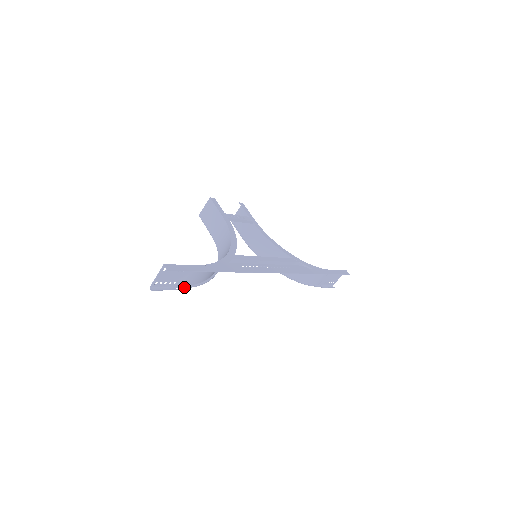
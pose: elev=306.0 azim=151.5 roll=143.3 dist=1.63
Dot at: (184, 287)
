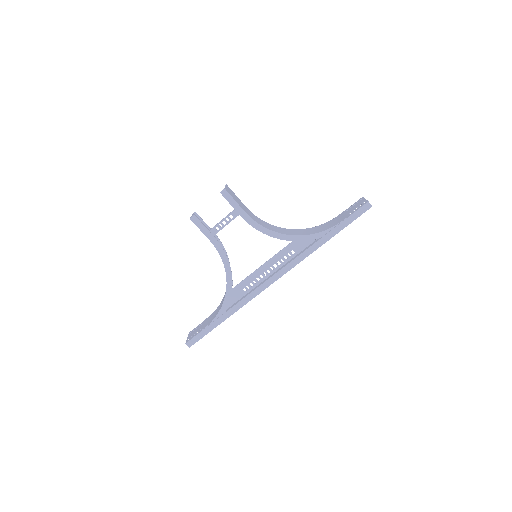
Dot at: occluded
